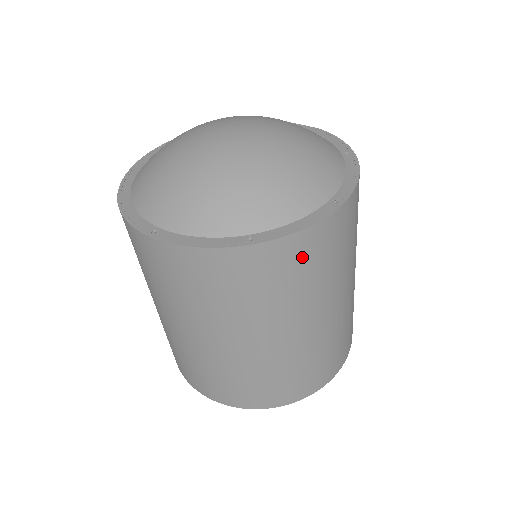
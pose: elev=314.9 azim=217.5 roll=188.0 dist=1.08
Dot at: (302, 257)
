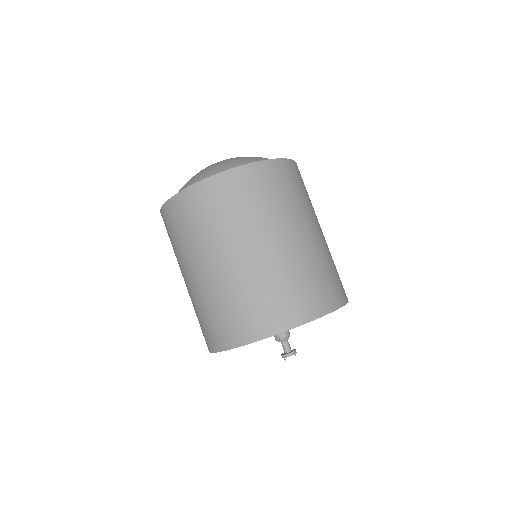
Dot at: (280, 177)
